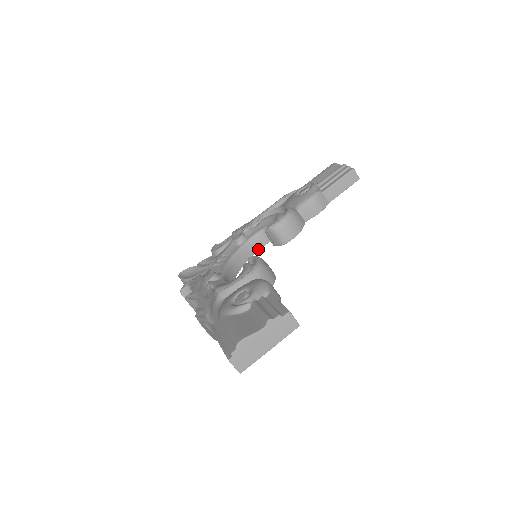
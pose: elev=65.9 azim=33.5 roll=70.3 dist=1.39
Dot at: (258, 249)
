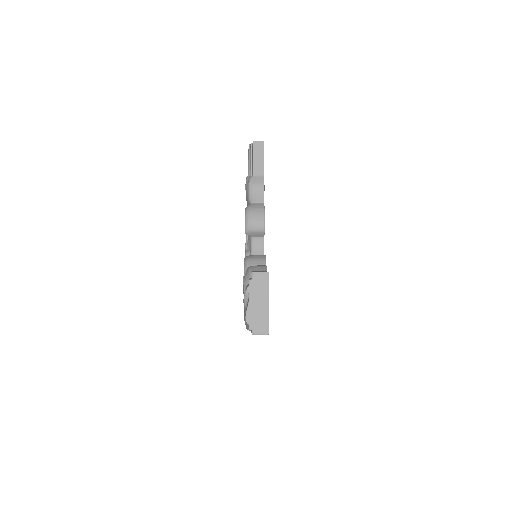
Dot at: (263, 249)
